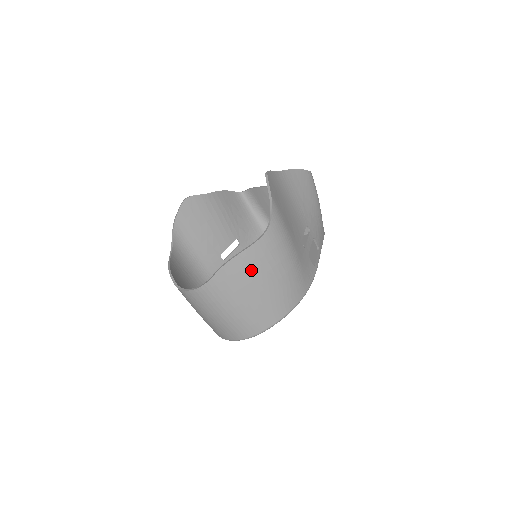
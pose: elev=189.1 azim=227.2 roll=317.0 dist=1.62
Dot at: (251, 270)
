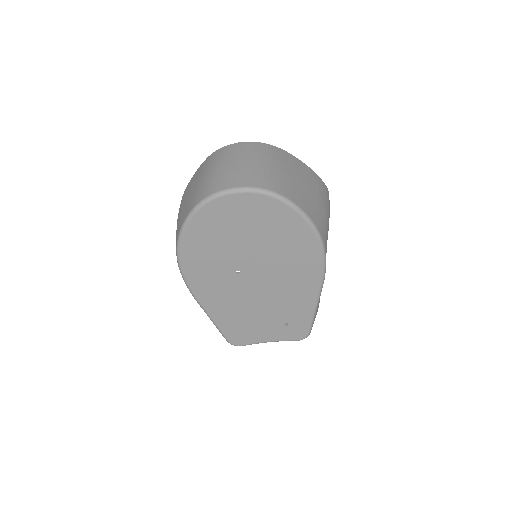
Dot at: (304, 173)
